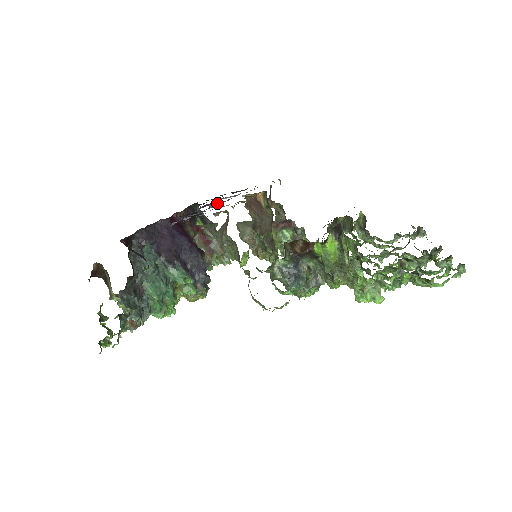
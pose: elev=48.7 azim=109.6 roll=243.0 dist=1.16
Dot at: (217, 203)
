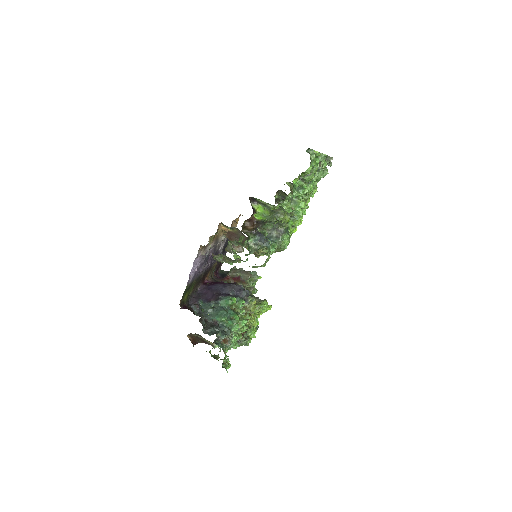
Dot at: occluded
